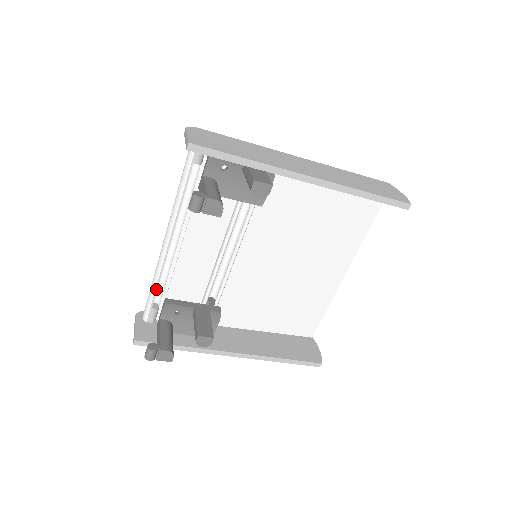
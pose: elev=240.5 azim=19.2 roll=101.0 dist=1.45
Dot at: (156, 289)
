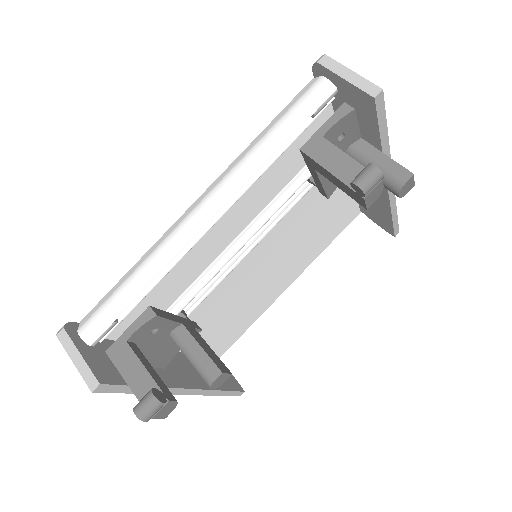
Dot at: (144, 289)
